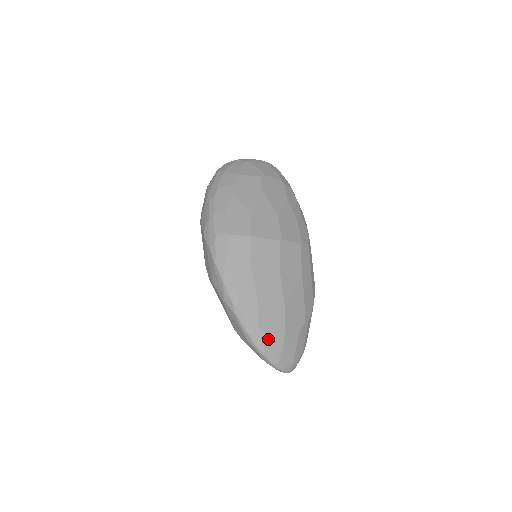
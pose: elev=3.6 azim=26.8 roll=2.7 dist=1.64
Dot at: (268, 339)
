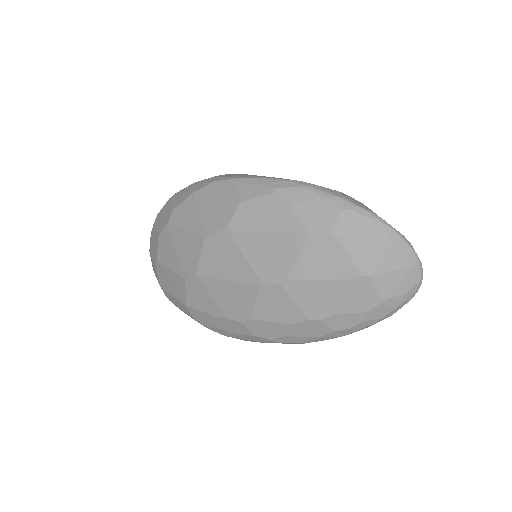
Dot at: (366, 206)
